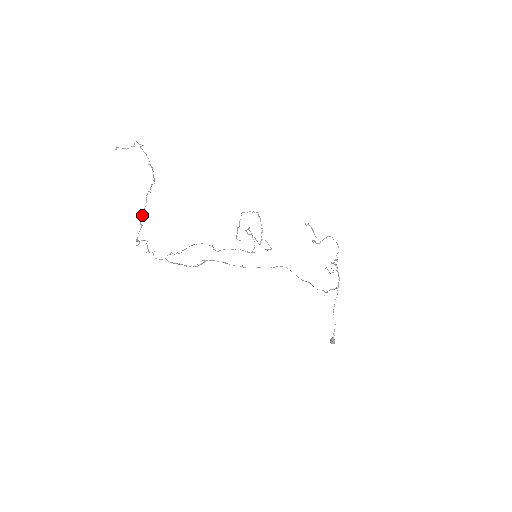
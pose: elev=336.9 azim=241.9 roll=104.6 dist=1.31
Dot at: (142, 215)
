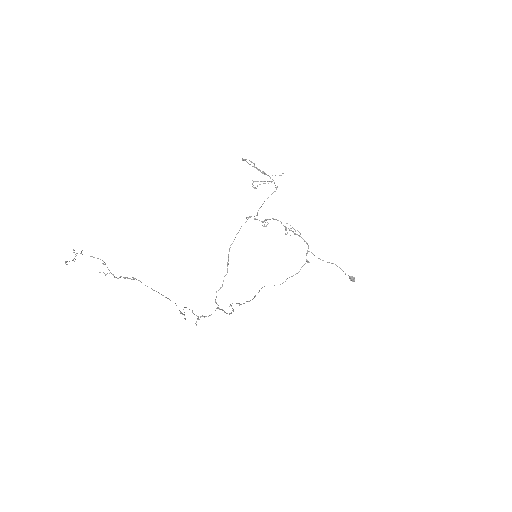
Dot at: occluded
